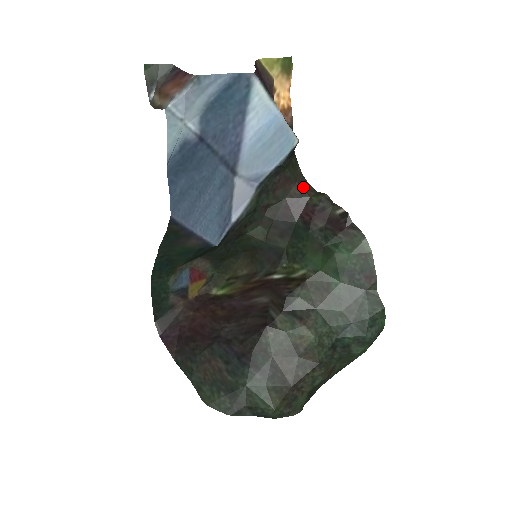
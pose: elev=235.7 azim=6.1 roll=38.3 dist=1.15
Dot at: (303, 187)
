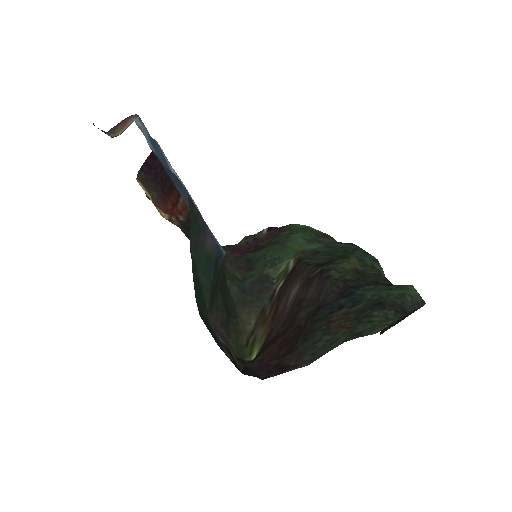
Dot at: (226, 246)
